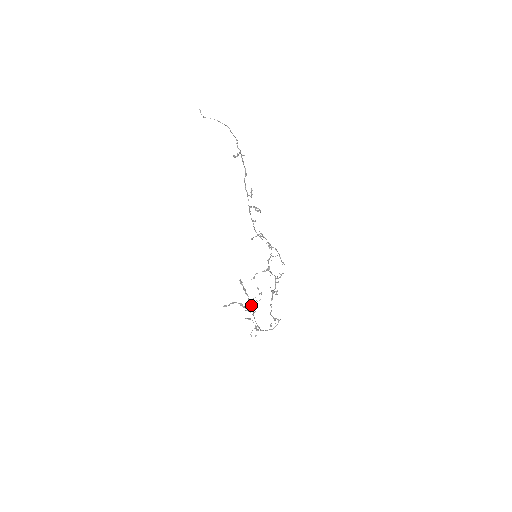
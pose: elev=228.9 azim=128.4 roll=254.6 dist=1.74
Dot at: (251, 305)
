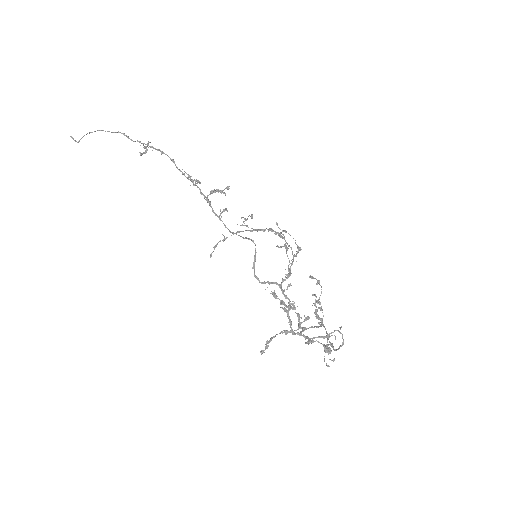
Dot at: (305, 317)
